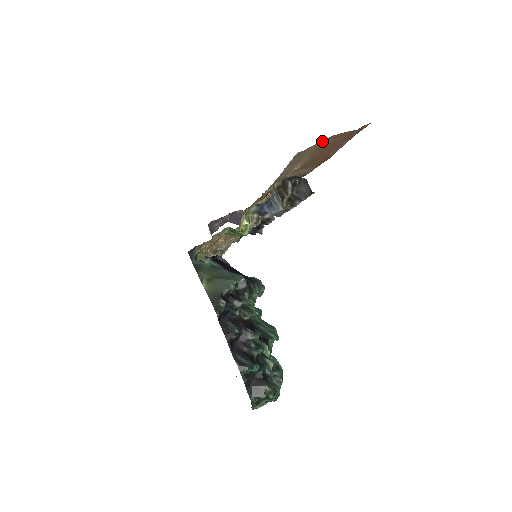
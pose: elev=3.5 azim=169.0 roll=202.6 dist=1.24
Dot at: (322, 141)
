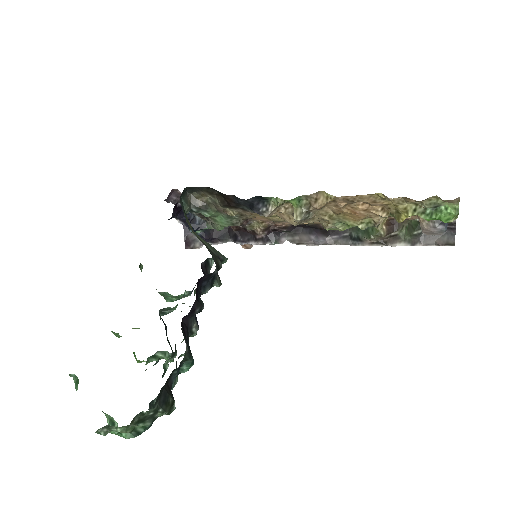
Dot at: occluded
